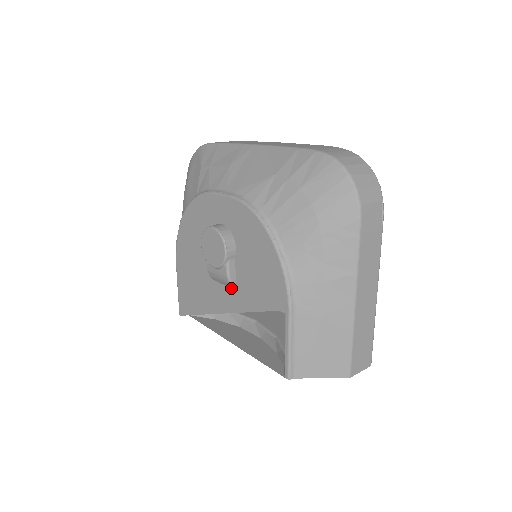
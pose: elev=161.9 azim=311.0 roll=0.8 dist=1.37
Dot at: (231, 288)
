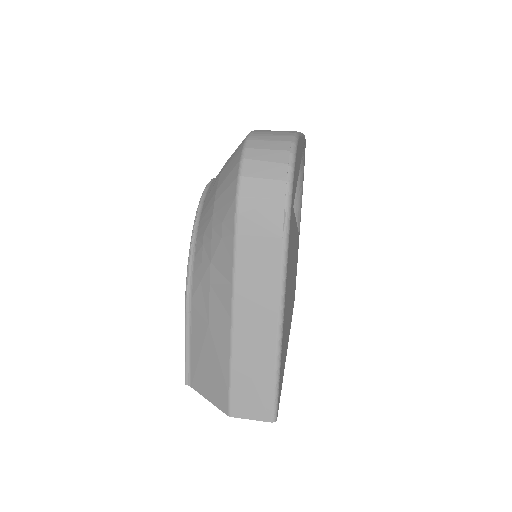
Dot at: occluded
